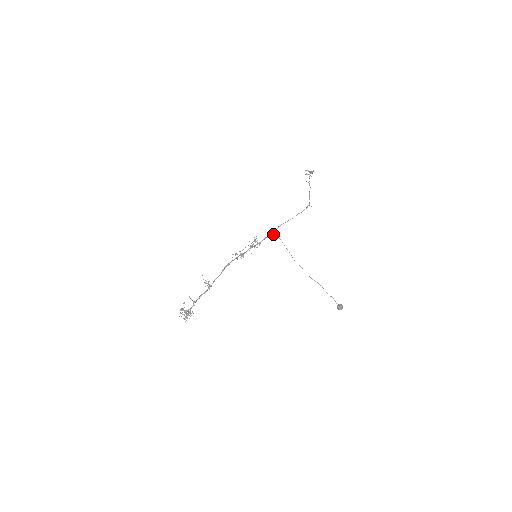
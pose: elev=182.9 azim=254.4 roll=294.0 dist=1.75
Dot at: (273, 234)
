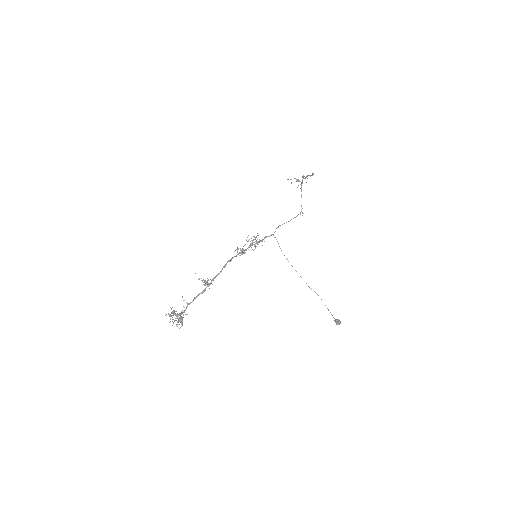
Dot at: occluded
